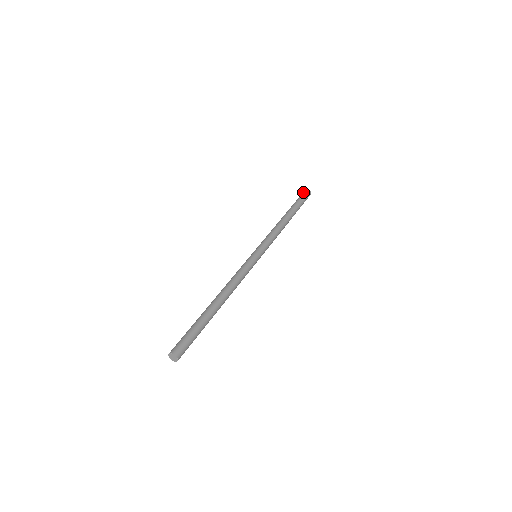
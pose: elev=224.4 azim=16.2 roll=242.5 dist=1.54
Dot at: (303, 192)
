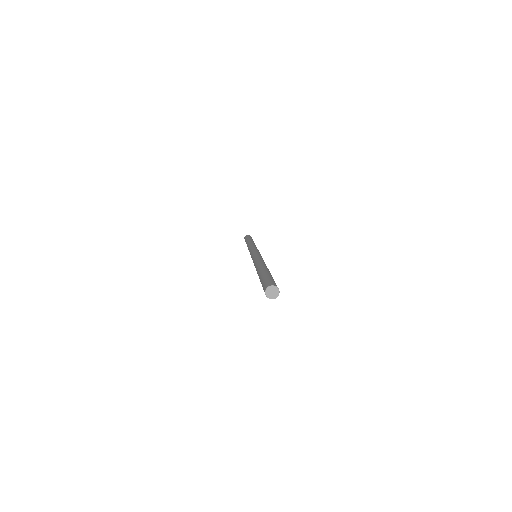
Dot at: occluded
